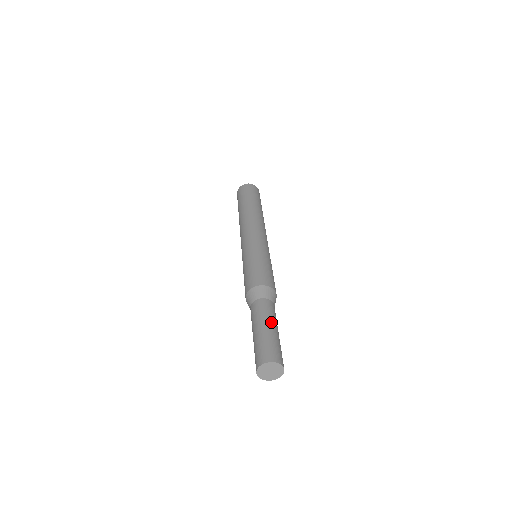
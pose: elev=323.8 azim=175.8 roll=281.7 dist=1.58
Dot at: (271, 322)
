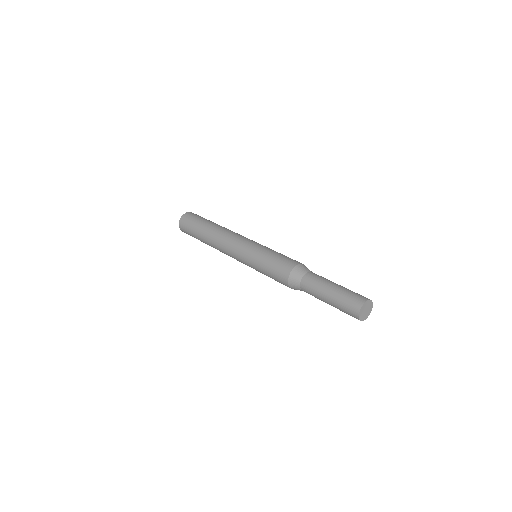
Dot at: (326, 286)
